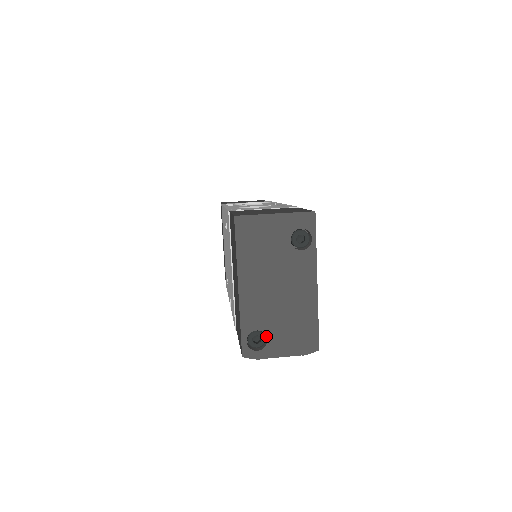
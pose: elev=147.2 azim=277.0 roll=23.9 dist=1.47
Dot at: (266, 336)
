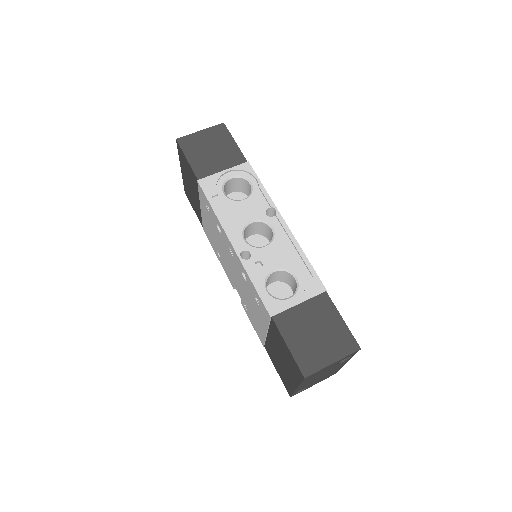
Dot at: occluded
